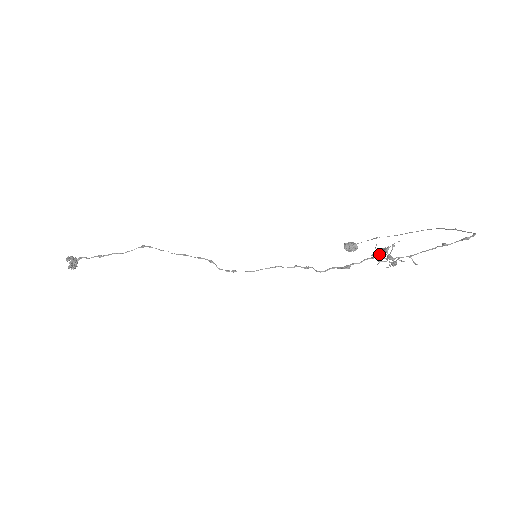
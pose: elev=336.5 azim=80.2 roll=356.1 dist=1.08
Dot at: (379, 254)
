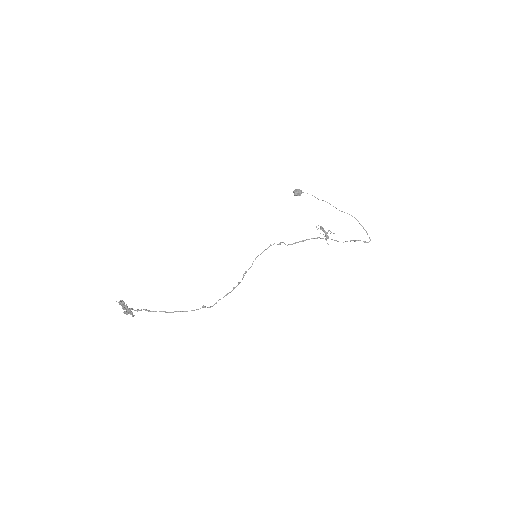
Dot at: (320, 227)
